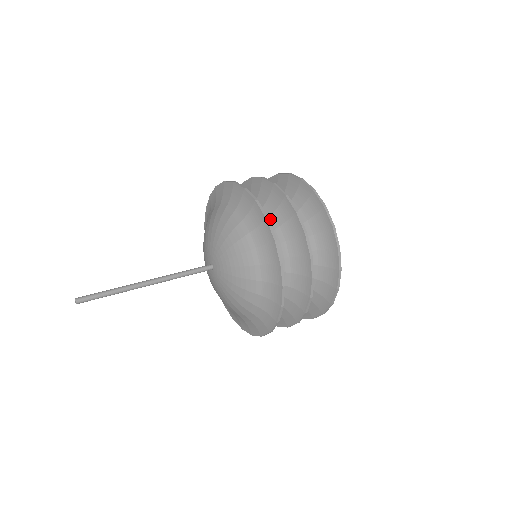
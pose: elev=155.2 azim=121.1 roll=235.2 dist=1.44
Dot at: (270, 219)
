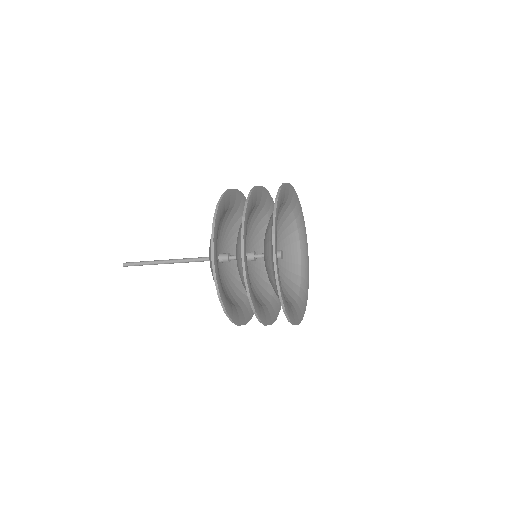
Dot at: (240, 233)
